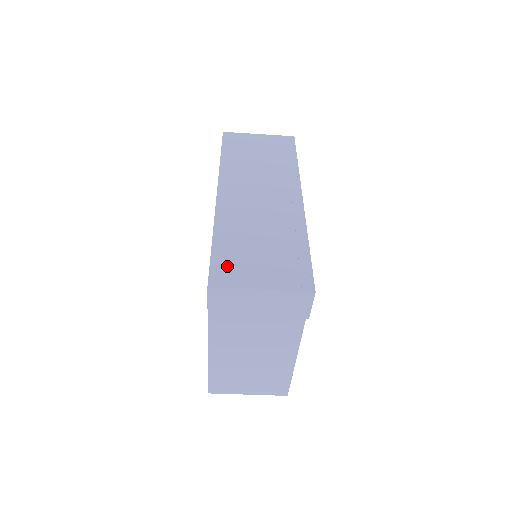
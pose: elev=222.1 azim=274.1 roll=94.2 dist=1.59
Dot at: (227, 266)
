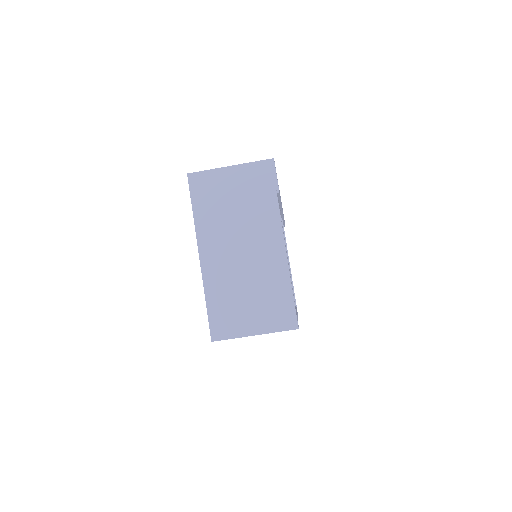
Dot at: occluded
